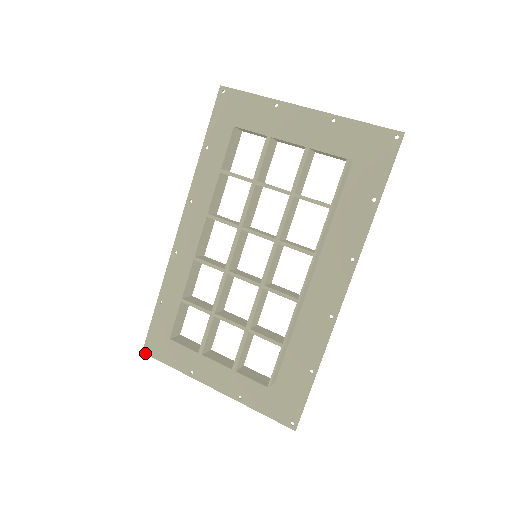
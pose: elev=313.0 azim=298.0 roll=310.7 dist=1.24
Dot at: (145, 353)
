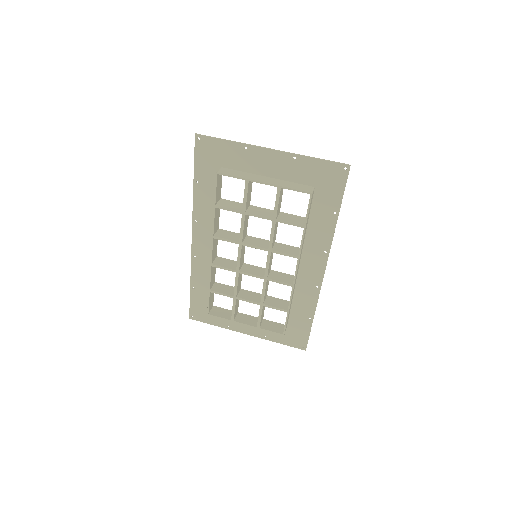
Dot at: (192, 319)
